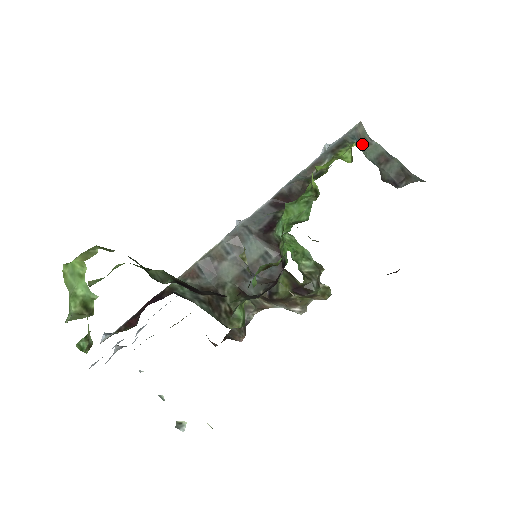
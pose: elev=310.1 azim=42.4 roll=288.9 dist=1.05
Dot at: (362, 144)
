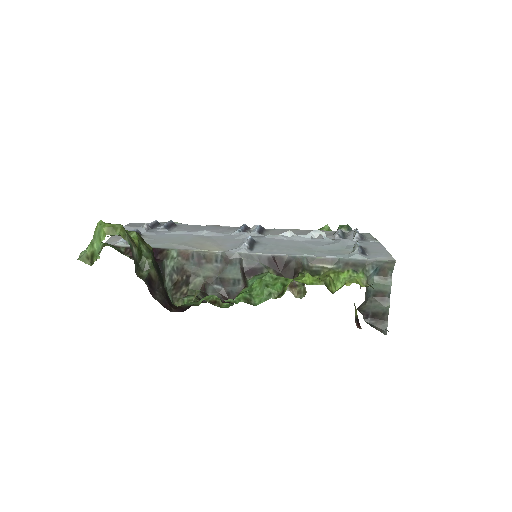
Dot at: (379, 274)
